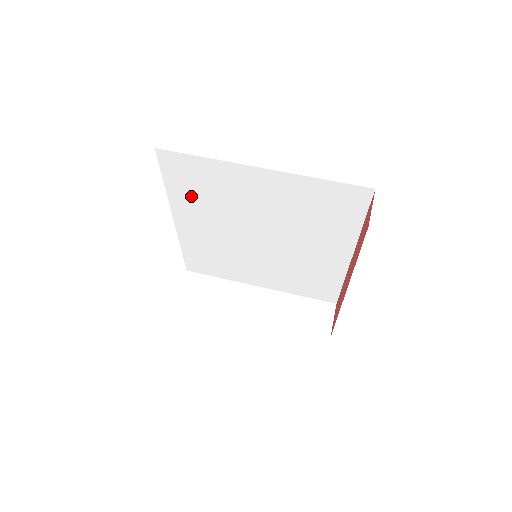
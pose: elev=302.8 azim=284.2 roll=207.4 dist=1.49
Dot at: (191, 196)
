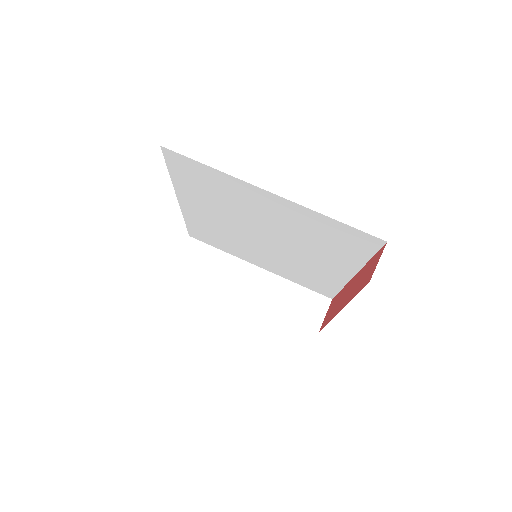
Dot at: (196, 190)
